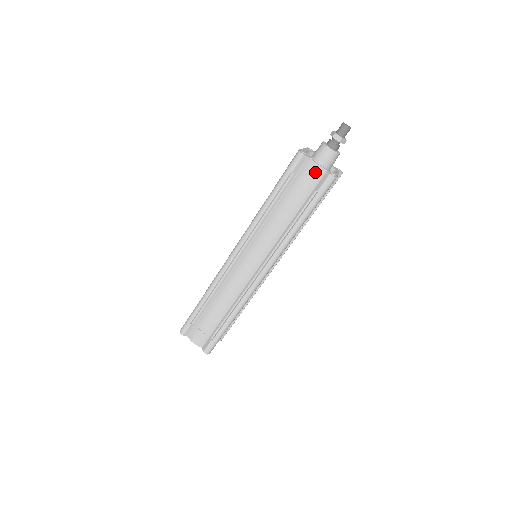
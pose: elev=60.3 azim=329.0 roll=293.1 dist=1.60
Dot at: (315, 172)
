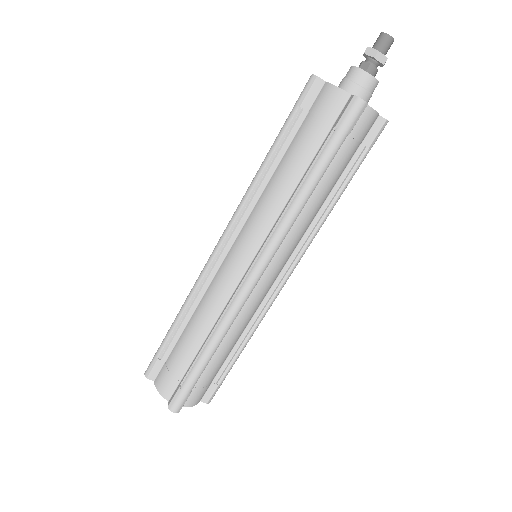
Dot at: (333, 99)
